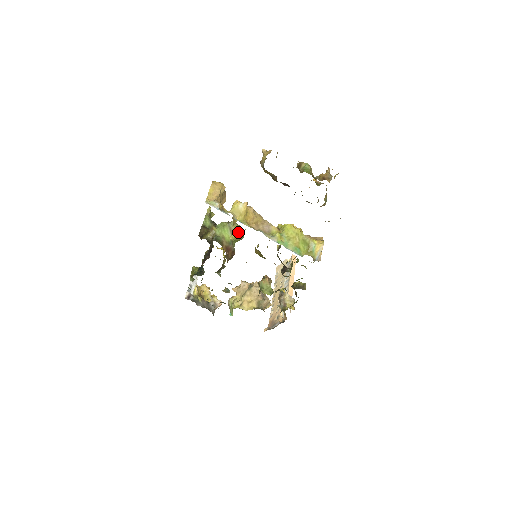
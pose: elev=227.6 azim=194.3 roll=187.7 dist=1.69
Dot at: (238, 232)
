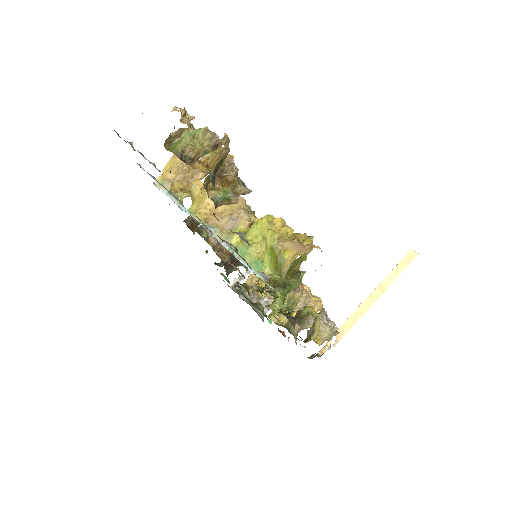
Dot at: occluded
